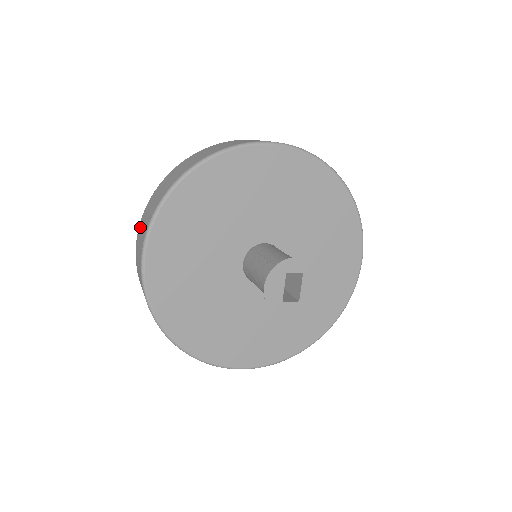
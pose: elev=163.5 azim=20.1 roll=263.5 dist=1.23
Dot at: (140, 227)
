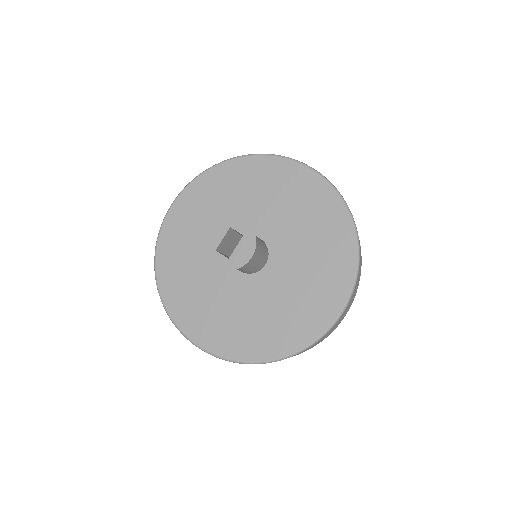
Dot at: occluded
